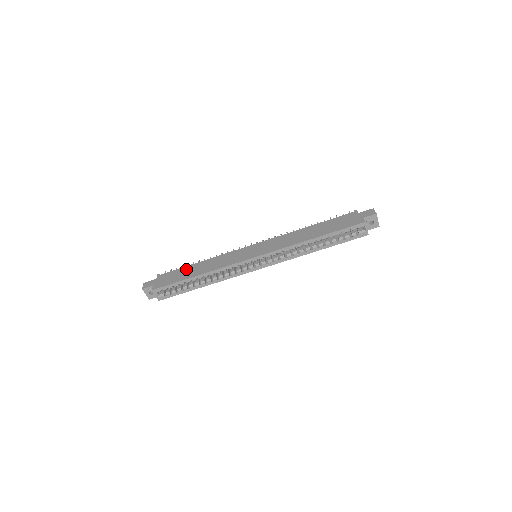
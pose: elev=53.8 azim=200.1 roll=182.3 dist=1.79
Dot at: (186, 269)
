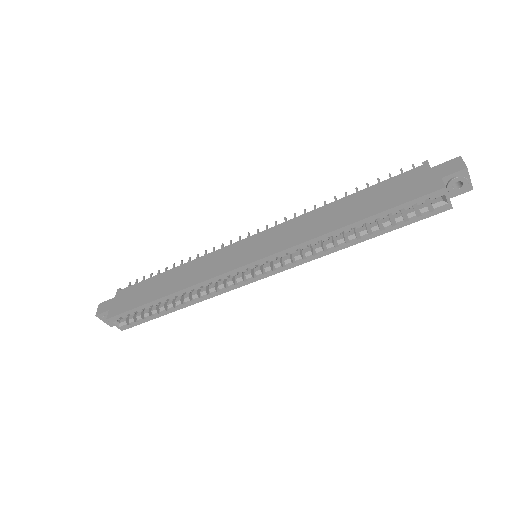
Dot at: (153, 282)
